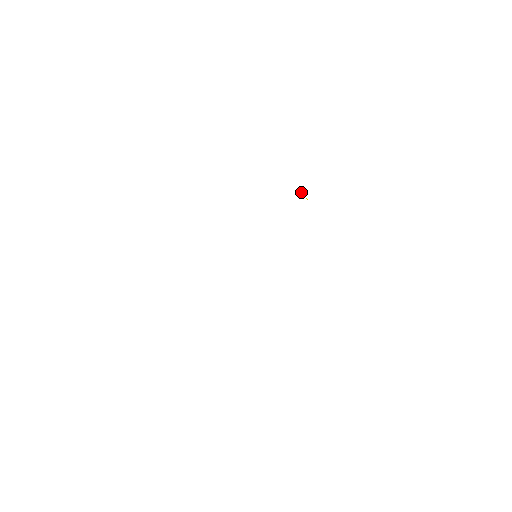
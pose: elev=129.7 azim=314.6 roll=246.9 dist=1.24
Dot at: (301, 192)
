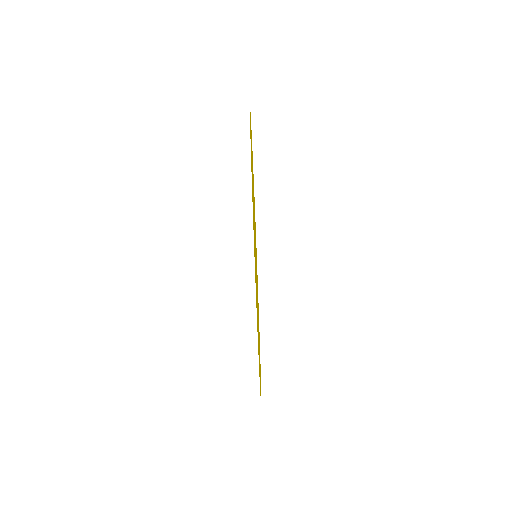
Dot at: occluded
